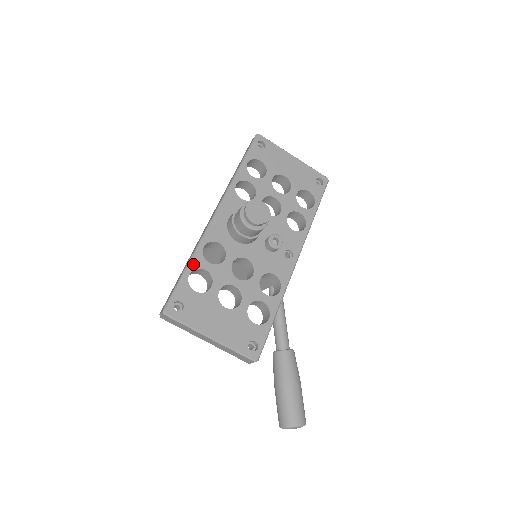
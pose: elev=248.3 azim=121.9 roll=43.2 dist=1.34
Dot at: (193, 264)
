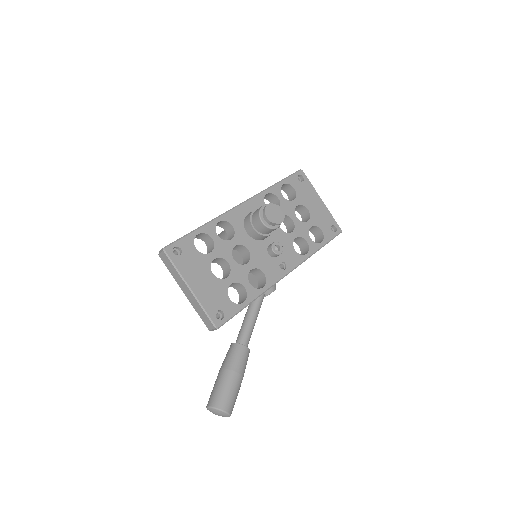
Dot at: (205, 229)
